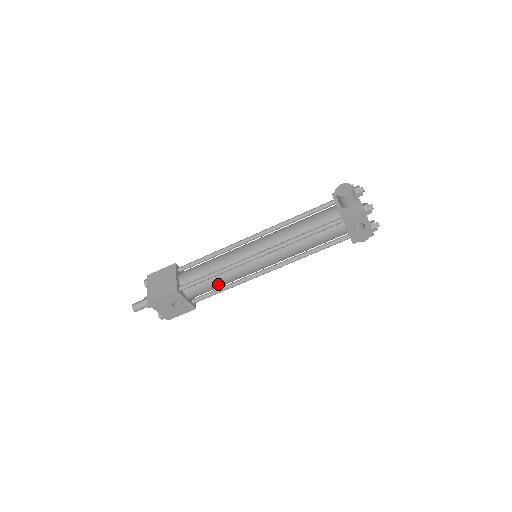
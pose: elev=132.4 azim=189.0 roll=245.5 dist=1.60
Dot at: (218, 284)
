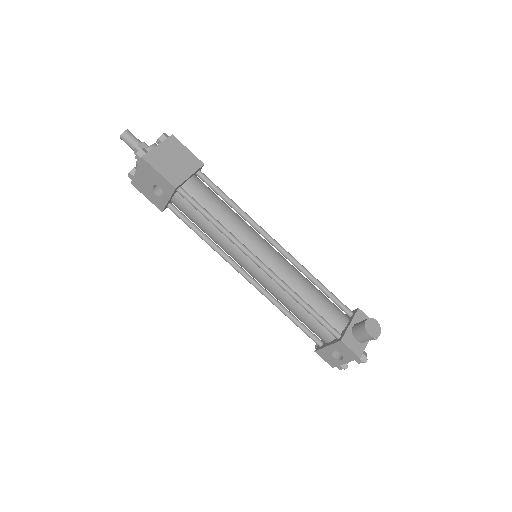
Dot at: (205, 229)
